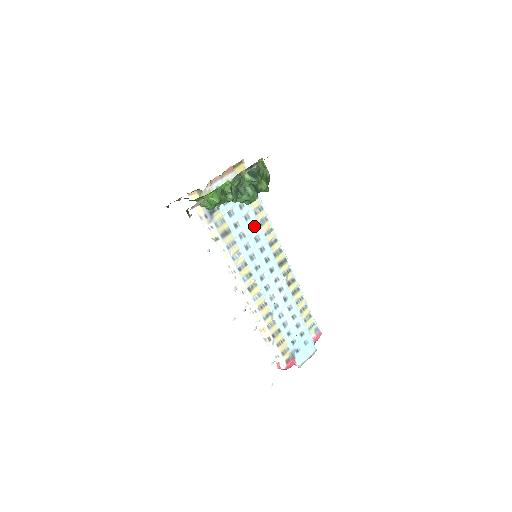
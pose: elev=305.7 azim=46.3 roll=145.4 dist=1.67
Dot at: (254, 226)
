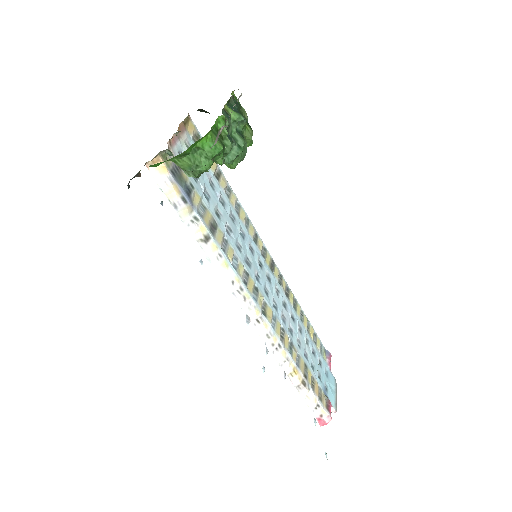
Dot at: (232, 215)
